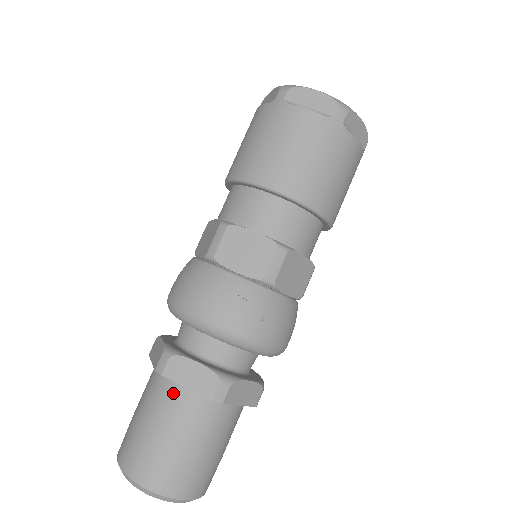
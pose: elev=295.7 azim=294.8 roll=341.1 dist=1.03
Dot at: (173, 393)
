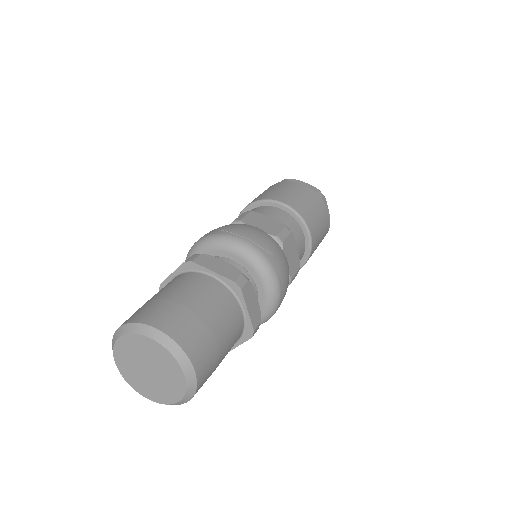
Dot at: (197, 278)
